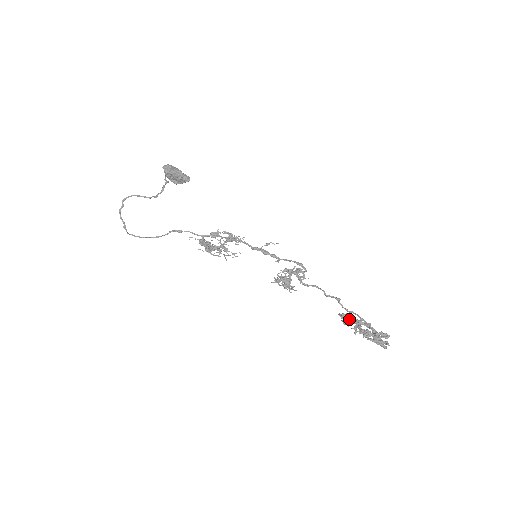
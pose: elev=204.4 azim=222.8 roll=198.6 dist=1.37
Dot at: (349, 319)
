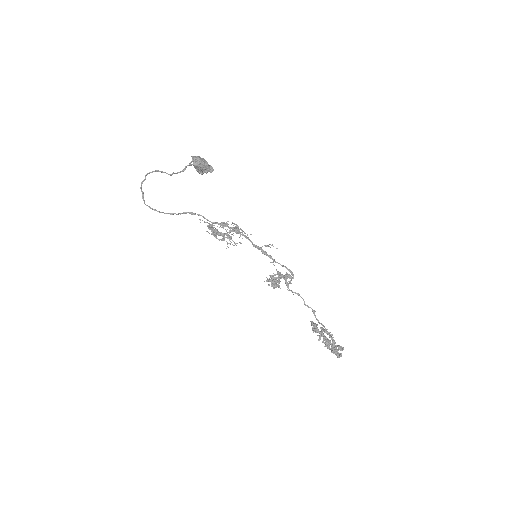
Dot at: (318, 330)
